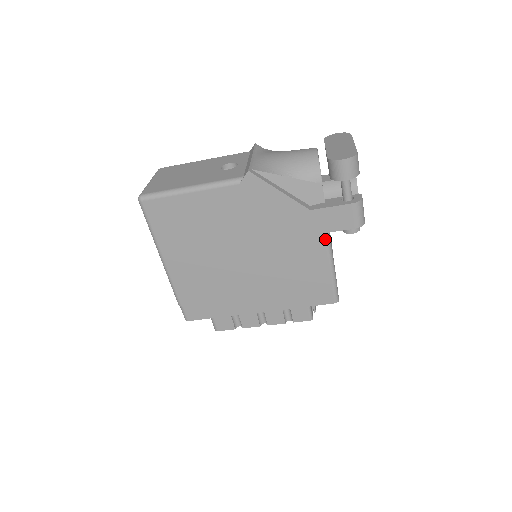
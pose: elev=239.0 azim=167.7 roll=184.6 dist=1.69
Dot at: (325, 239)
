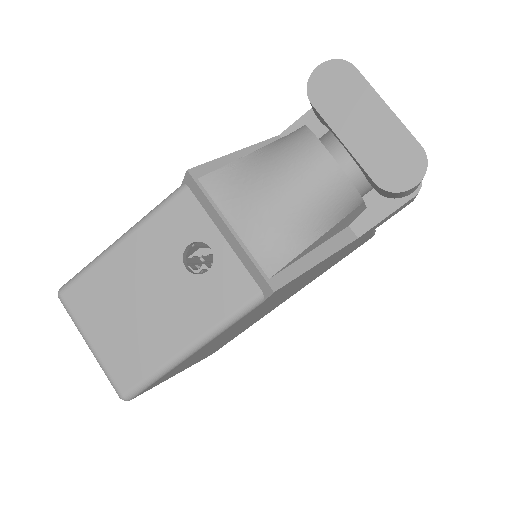
Dot at: occluded
